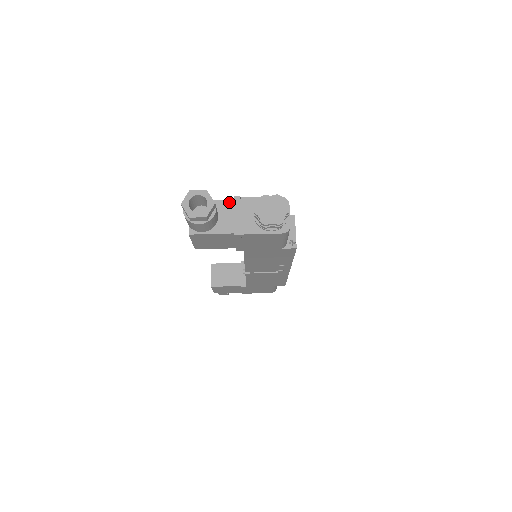
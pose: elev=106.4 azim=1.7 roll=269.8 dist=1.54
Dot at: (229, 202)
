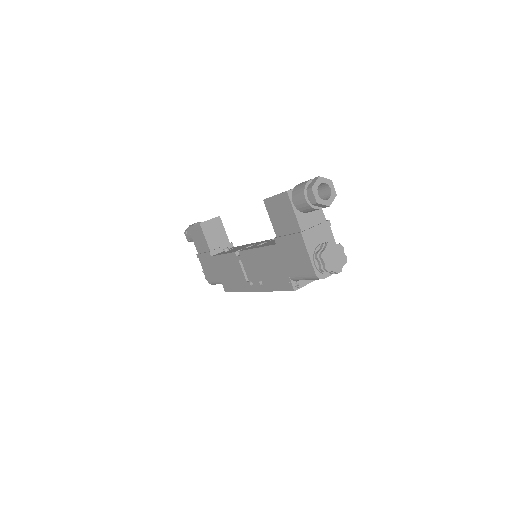
Dot at: (323, 217)
